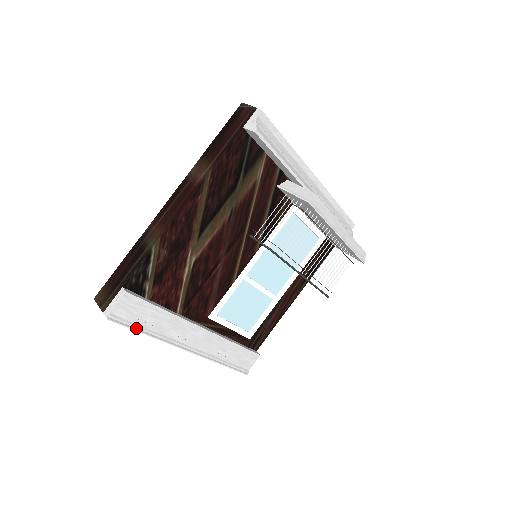
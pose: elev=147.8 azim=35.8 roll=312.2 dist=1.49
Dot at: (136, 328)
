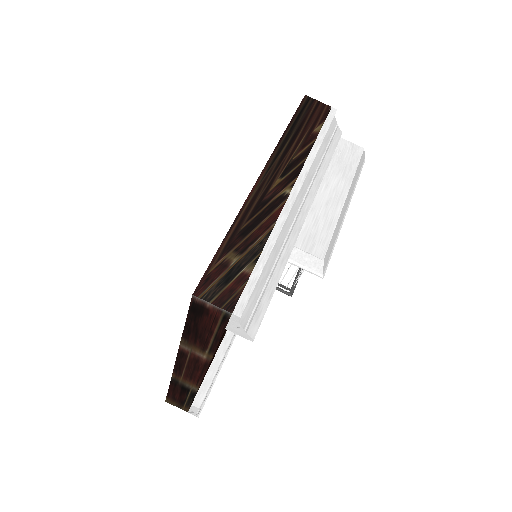
Dot at: (211, 386)
